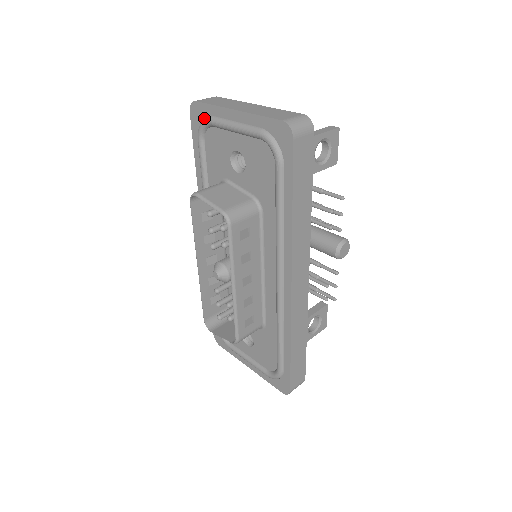
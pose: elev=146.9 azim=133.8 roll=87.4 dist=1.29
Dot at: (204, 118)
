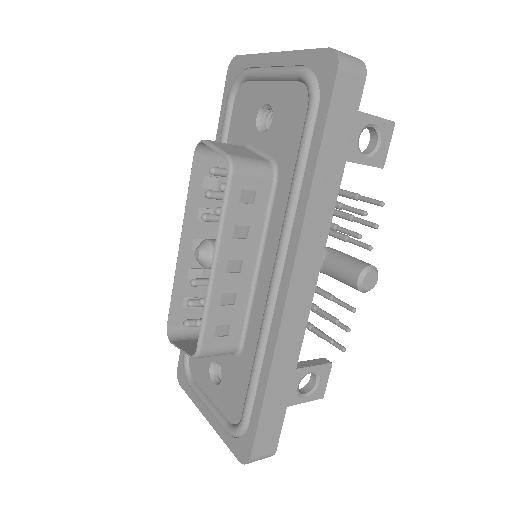
Dot at: (240, 73)
